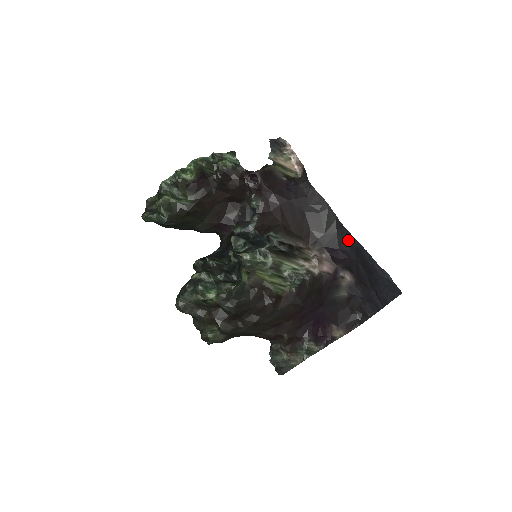
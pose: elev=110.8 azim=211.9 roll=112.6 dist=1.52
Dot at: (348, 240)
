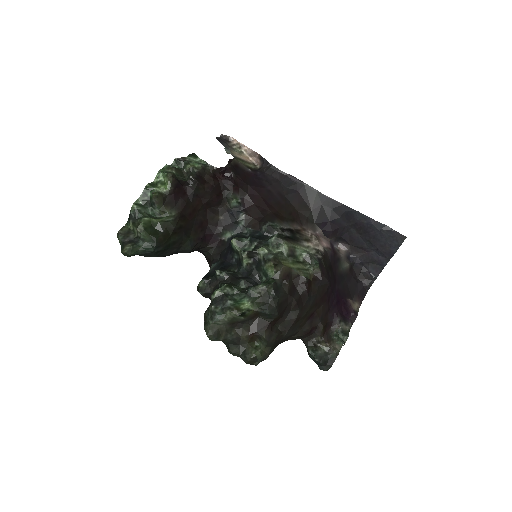
Dot at: (336, 208)
